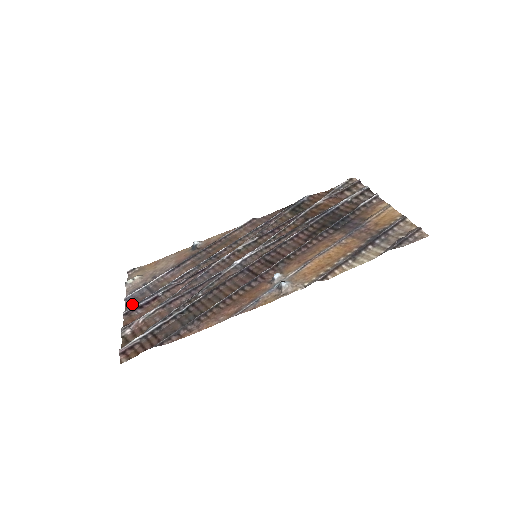
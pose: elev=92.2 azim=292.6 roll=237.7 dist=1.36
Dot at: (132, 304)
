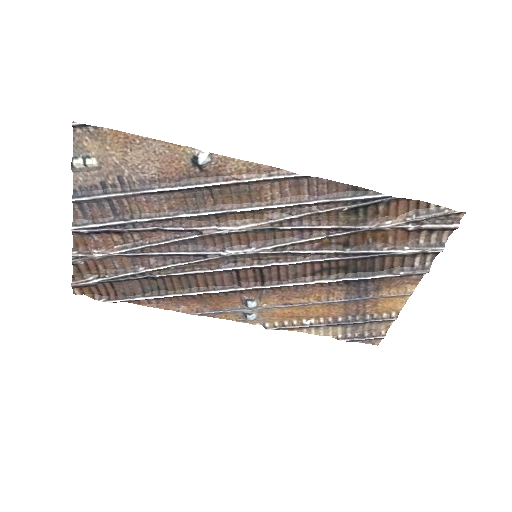
Dot at: (84, 215)
